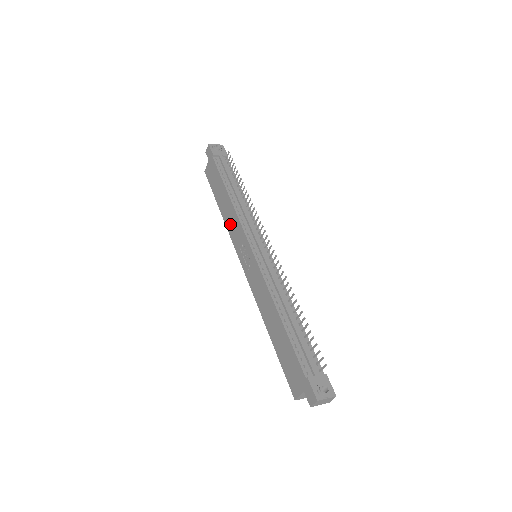
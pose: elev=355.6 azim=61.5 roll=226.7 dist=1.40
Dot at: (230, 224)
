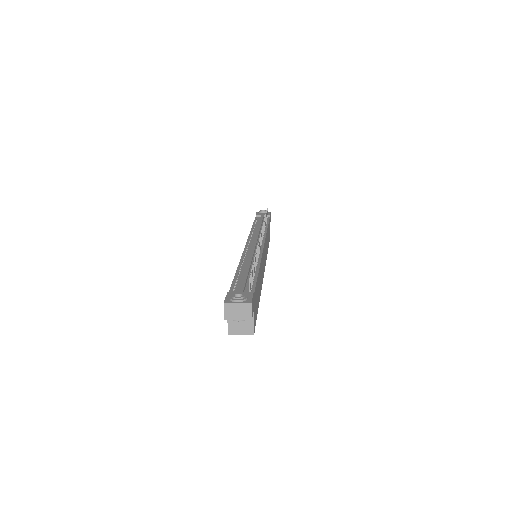
Dot at: occluded
